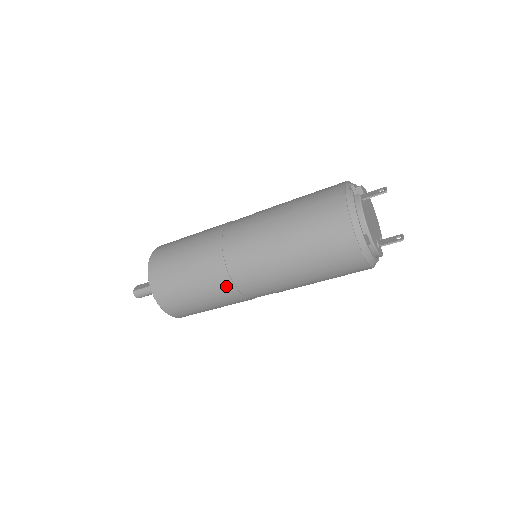
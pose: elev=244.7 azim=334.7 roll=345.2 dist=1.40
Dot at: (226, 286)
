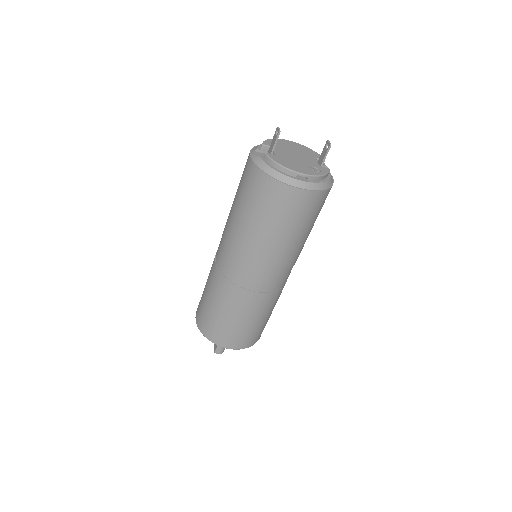
Dot at: (256, 298)
